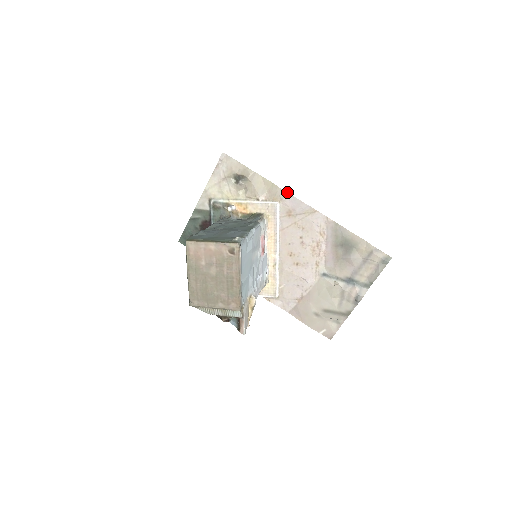
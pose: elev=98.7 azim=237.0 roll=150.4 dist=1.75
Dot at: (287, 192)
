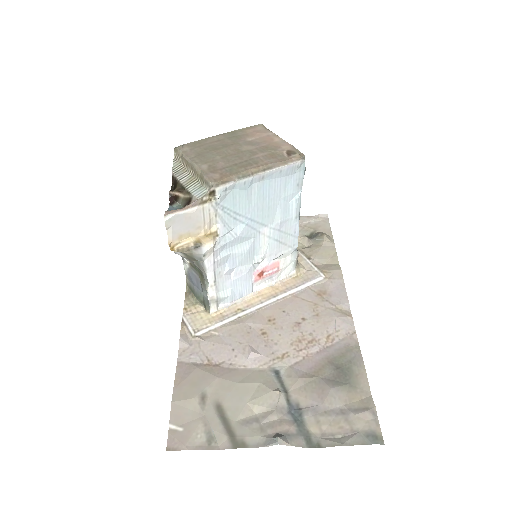
Dot at: occluded
